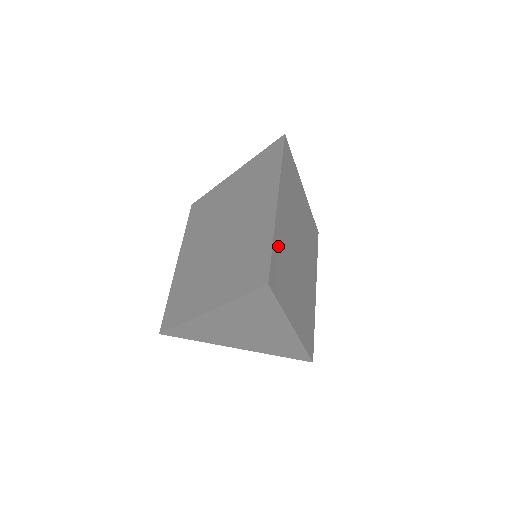
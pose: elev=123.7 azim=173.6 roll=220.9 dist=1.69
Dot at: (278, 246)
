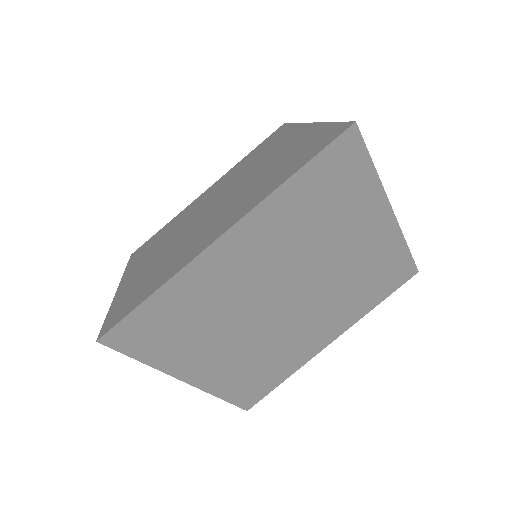
Dot at: (180, 295)
